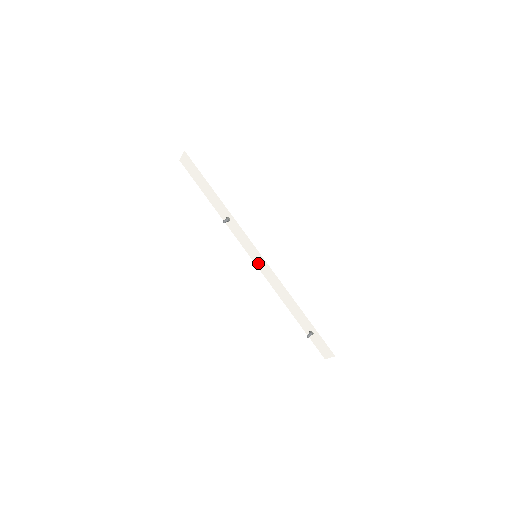
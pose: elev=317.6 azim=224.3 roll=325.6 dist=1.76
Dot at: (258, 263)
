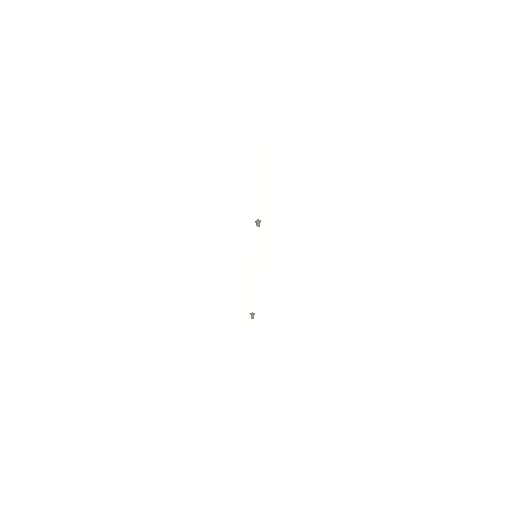
Dot at: (252, 261)
